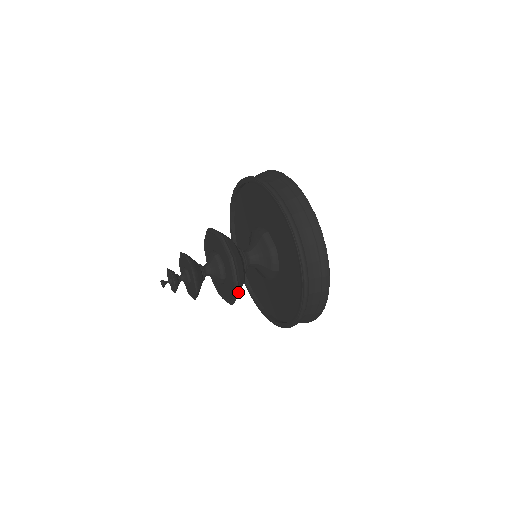
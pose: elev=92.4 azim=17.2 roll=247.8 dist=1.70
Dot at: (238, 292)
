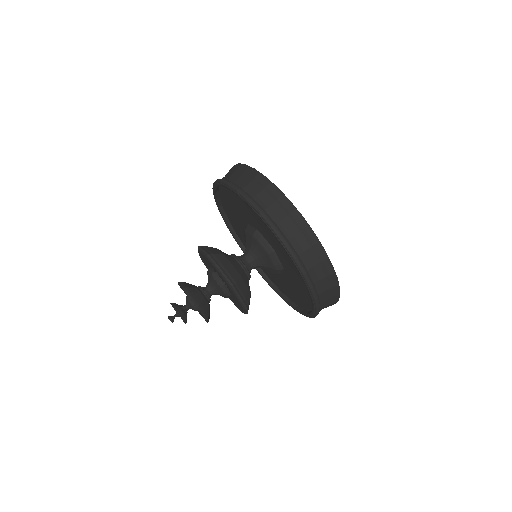
Dot at: (232, 284)
